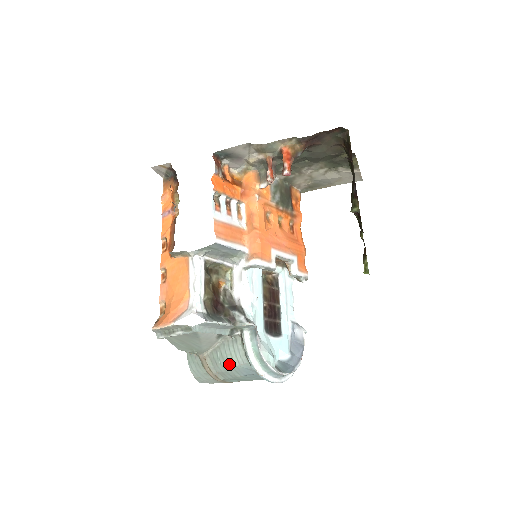
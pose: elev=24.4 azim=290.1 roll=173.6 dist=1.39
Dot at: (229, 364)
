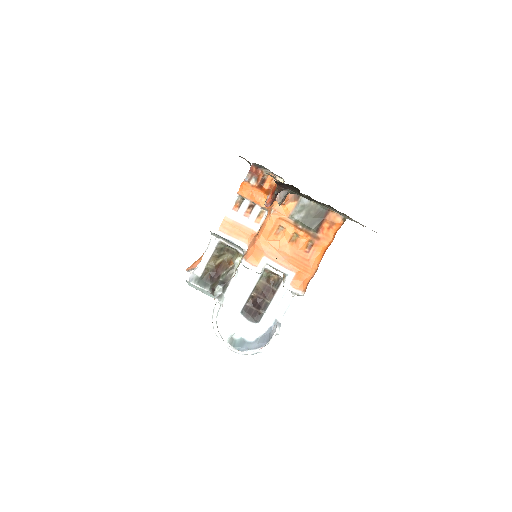
Dot at: occluded
